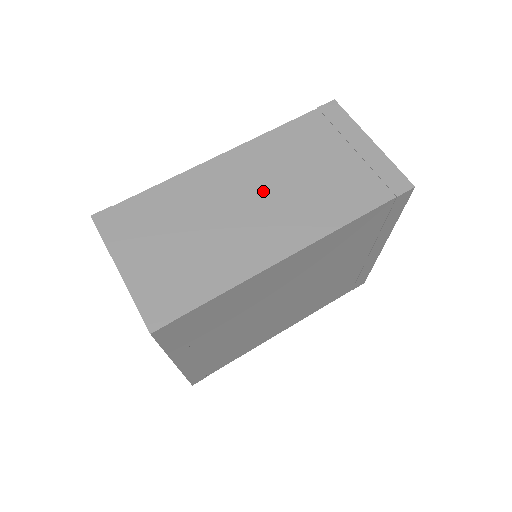
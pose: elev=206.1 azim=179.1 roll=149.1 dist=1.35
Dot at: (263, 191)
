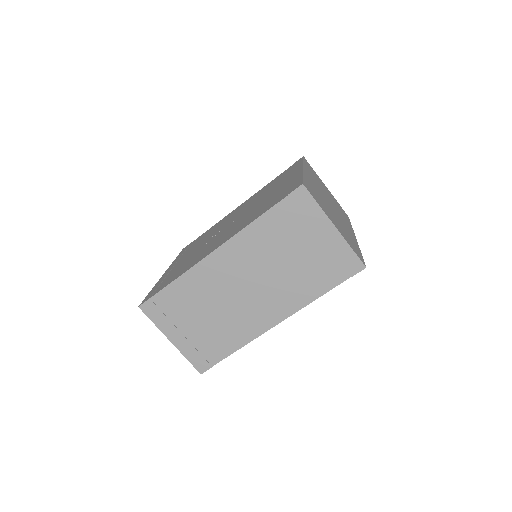
Dot at: (252, 279)
